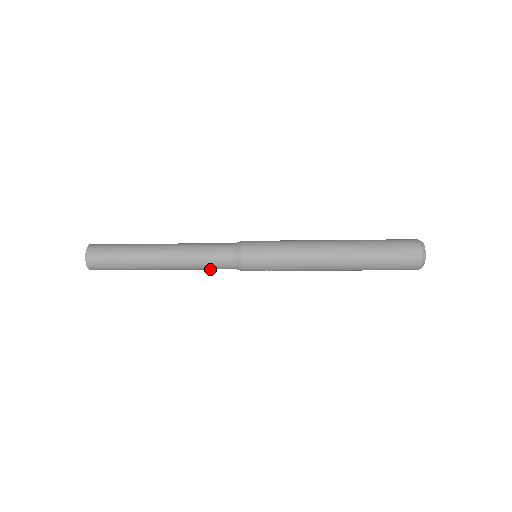
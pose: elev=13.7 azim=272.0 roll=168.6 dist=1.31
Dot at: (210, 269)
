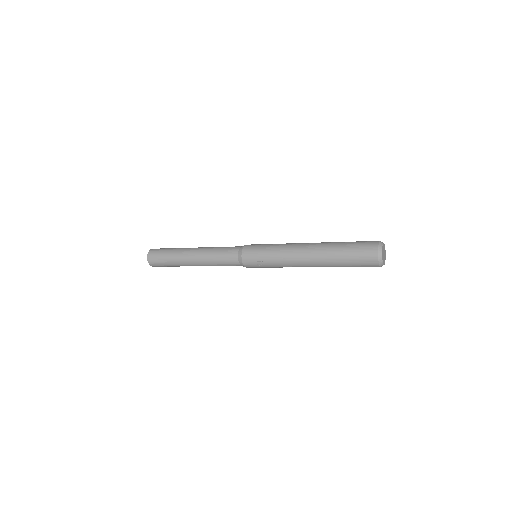
Dot at: (222, 262)
